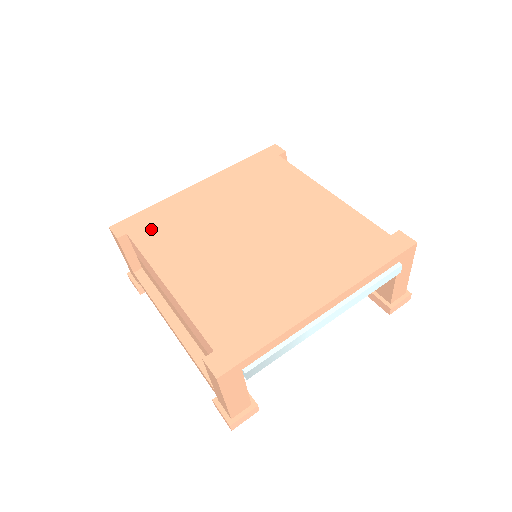
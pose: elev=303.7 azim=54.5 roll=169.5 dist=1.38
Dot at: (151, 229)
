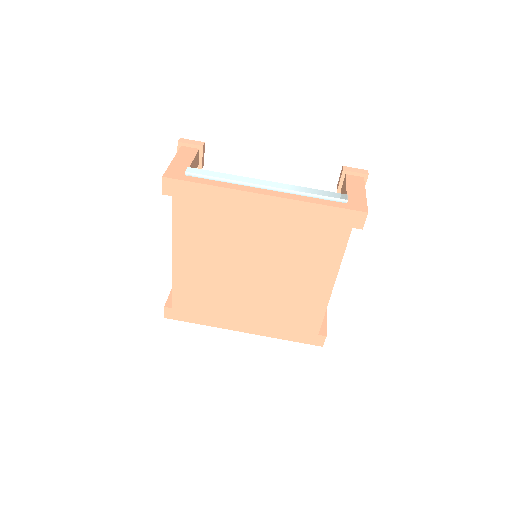
Dot at: (193, 209)
